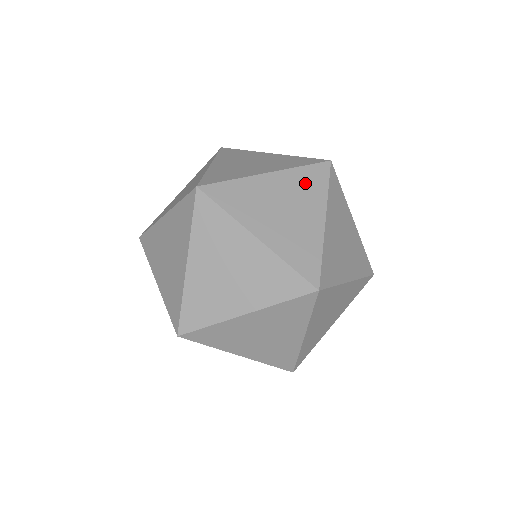
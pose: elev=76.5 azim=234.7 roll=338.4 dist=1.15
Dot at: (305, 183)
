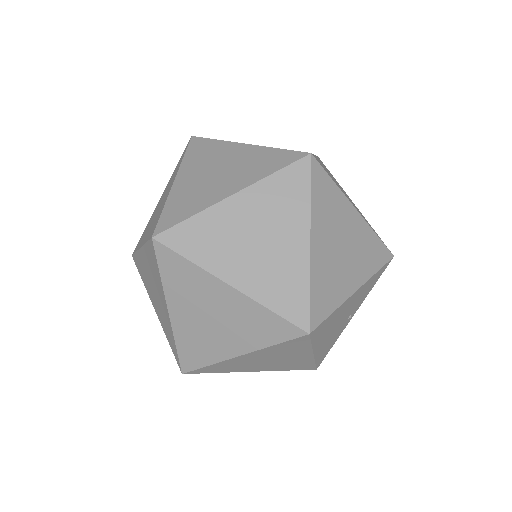
Dot at: (256, 323)
